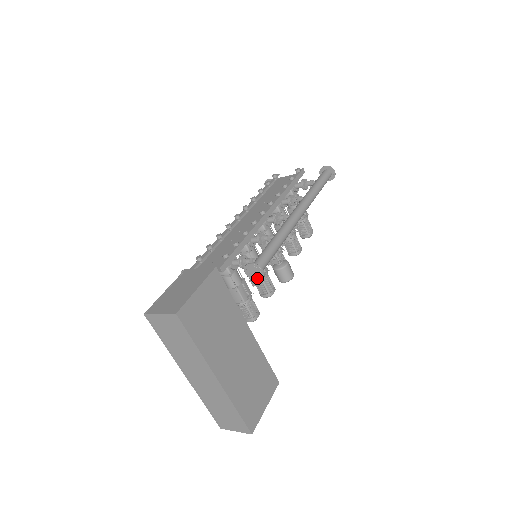
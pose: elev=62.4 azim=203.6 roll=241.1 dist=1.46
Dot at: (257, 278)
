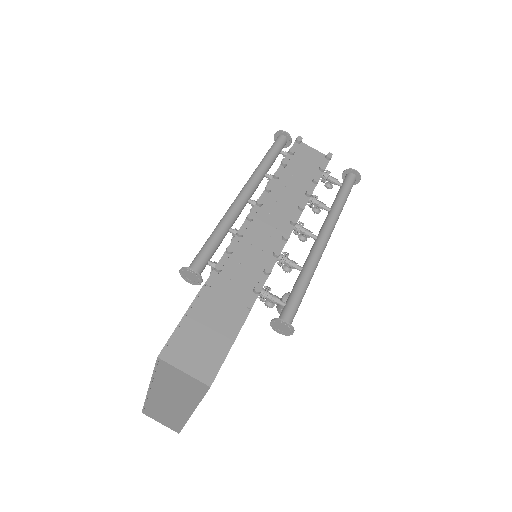
Dot at: (280, 331)
